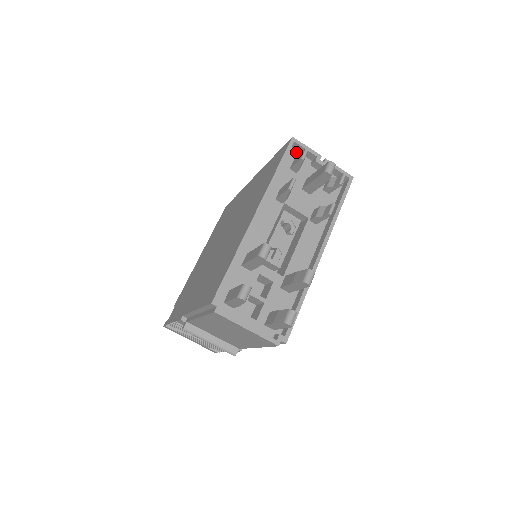
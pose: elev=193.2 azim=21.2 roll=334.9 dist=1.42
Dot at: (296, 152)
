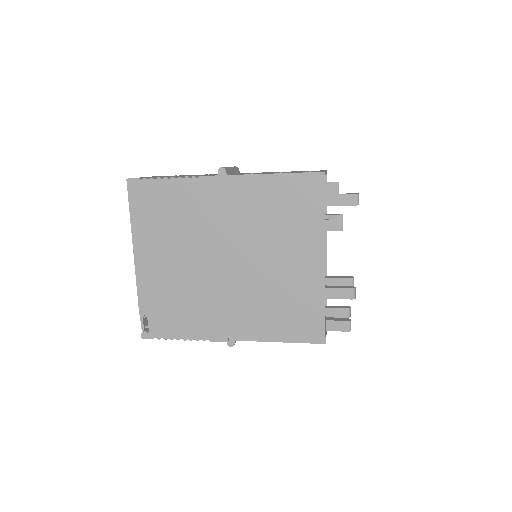
Dot at: occluded
